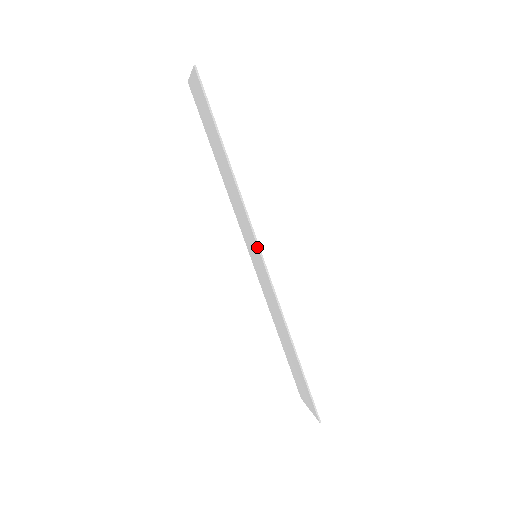
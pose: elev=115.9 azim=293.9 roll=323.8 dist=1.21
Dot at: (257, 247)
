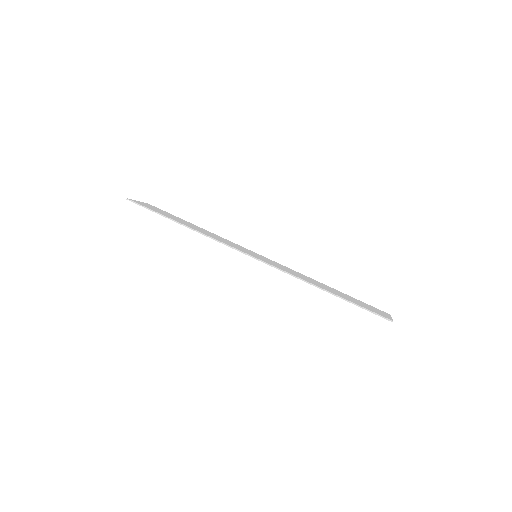
Dot at: (241, 252)
